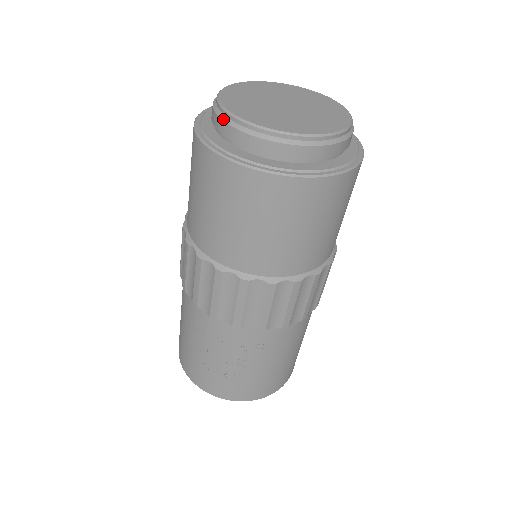
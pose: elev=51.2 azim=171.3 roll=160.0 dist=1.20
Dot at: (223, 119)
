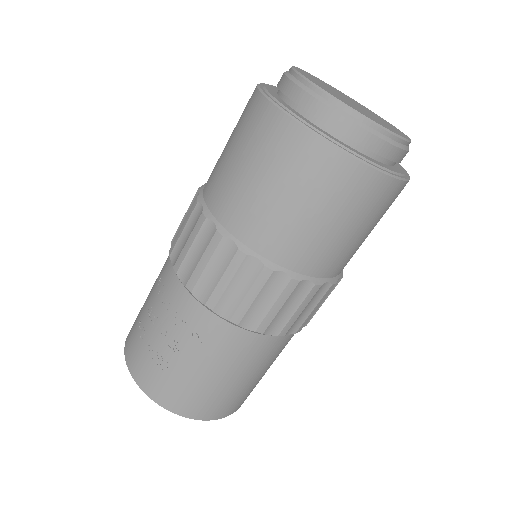
Dot at: (285, 73)
